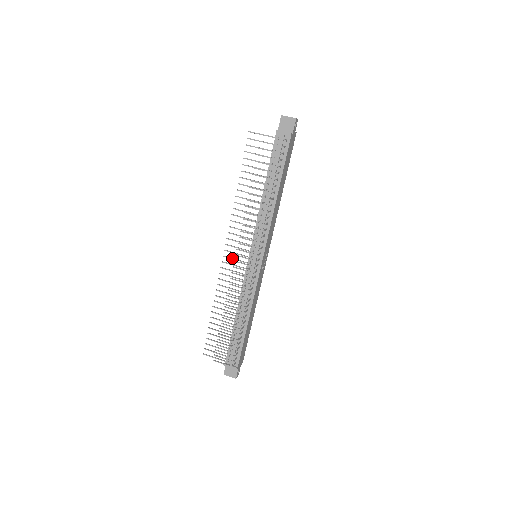
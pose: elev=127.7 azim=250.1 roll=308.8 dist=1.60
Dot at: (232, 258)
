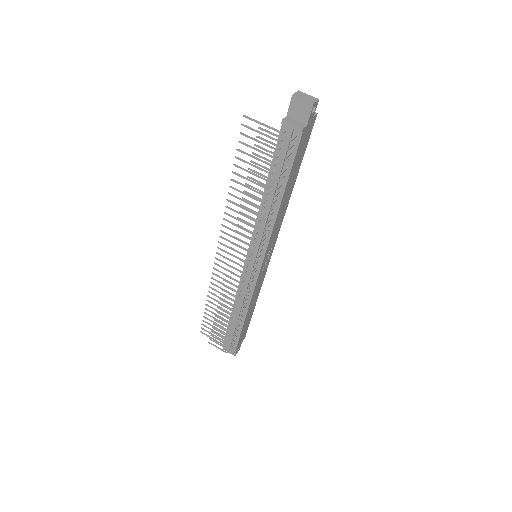
Dot at: (226, 258)
